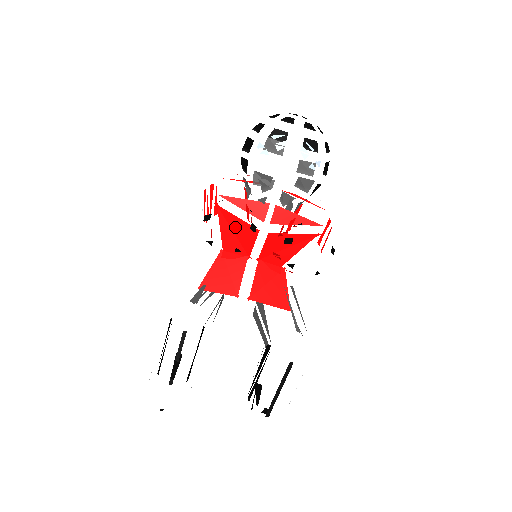
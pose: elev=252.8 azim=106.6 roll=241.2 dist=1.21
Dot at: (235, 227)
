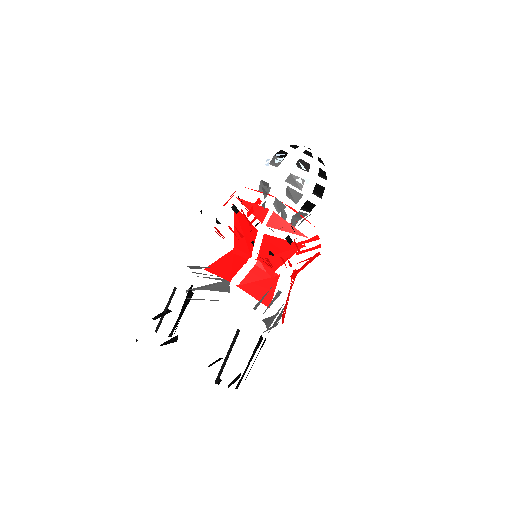
Dot at: (243, 226)
